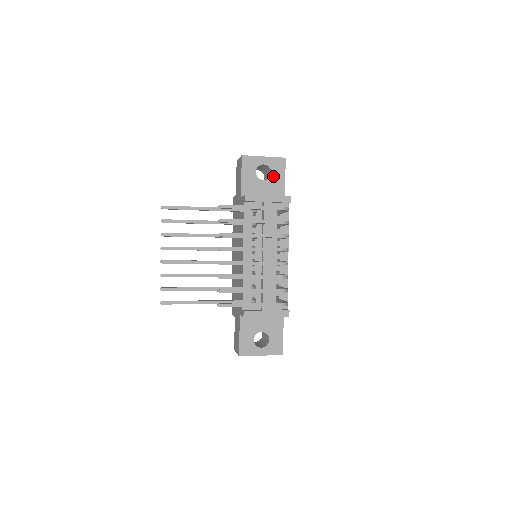
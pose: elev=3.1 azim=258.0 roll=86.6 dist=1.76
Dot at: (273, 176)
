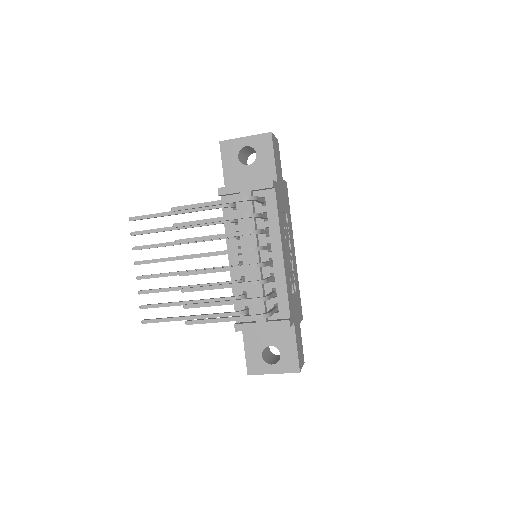
Dot at: (259, 158)
